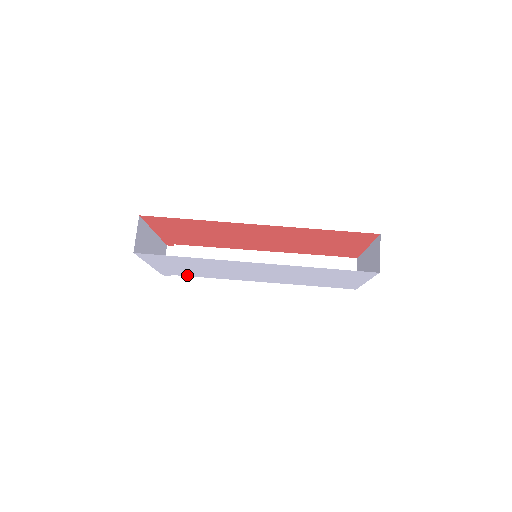
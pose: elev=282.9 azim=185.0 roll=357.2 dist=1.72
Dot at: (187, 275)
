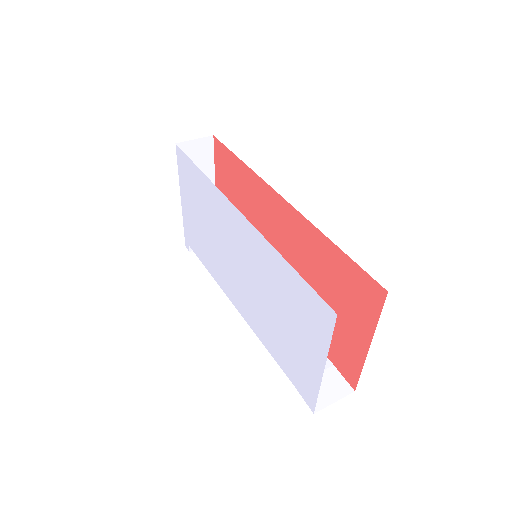
Dot at: (198, 253)
